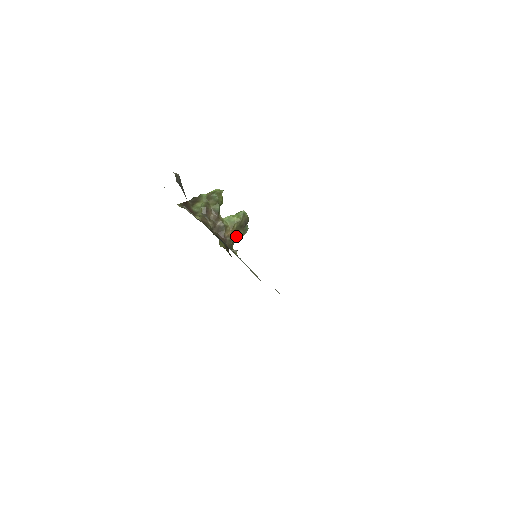
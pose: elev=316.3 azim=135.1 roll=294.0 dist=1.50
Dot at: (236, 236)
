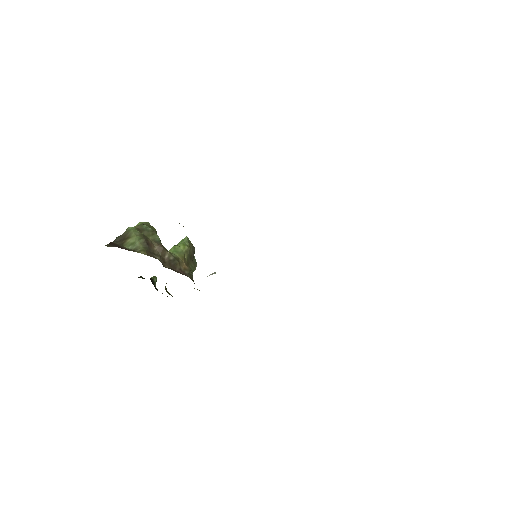
Dot at: occluded
